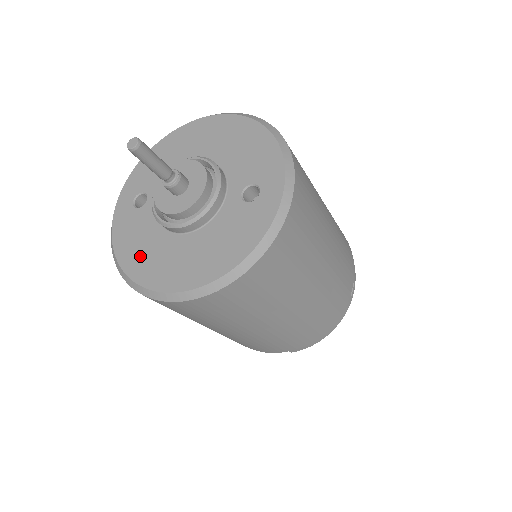
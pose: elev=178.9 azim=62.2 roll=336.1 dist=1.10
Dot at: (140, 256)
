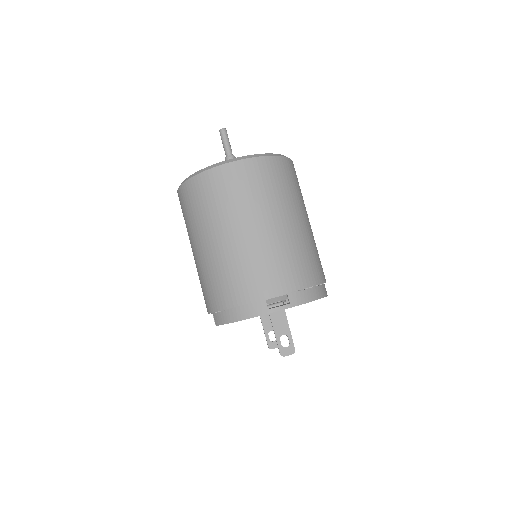
Dot at: occluded
